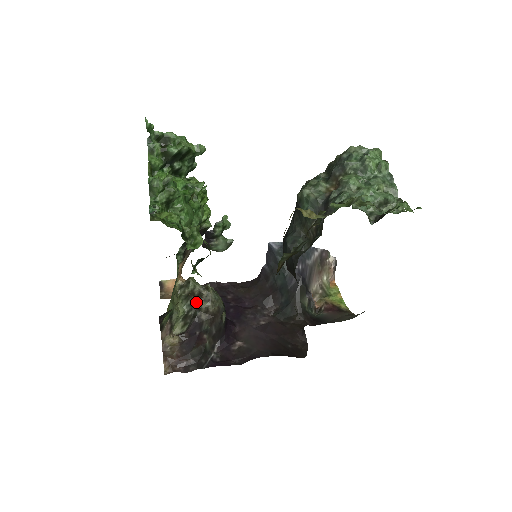
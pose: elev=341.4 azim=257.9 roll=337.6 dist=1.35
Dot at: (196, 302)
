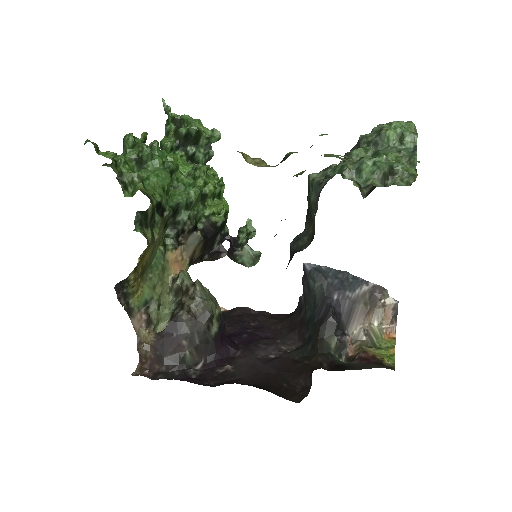
Dot at: (182, 299)
